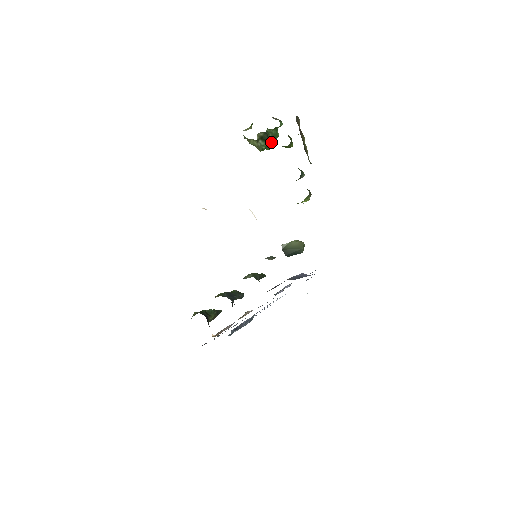
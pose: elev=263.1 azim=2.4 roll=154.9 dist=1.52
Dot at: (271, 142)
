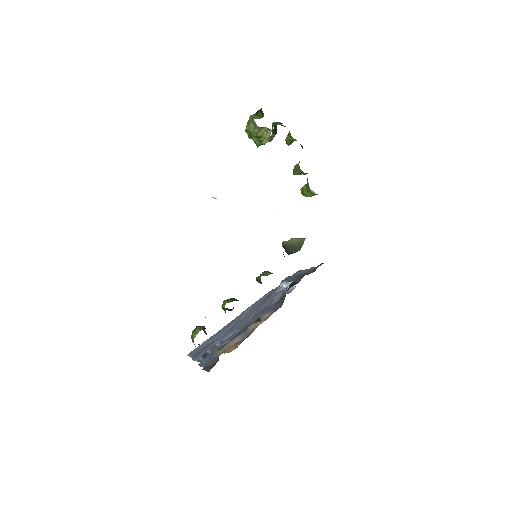
Dot at: occluded
